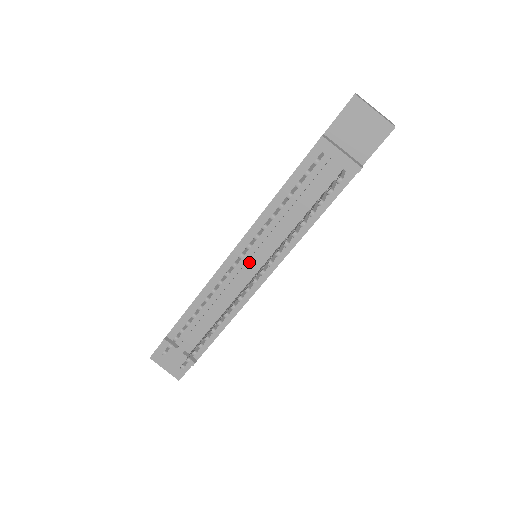
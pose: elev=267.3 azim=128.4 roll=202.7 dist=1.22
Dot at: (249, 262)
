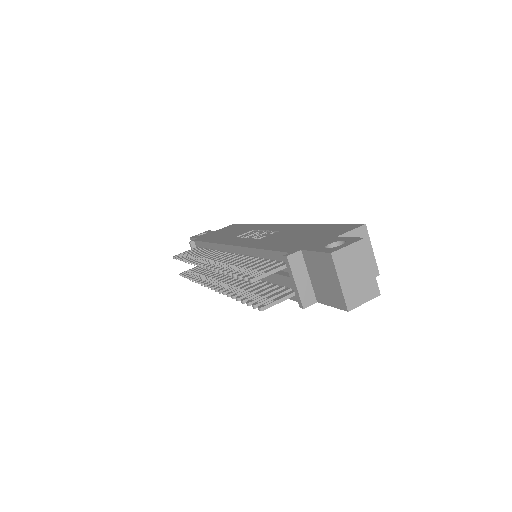
Dot at: occluded
